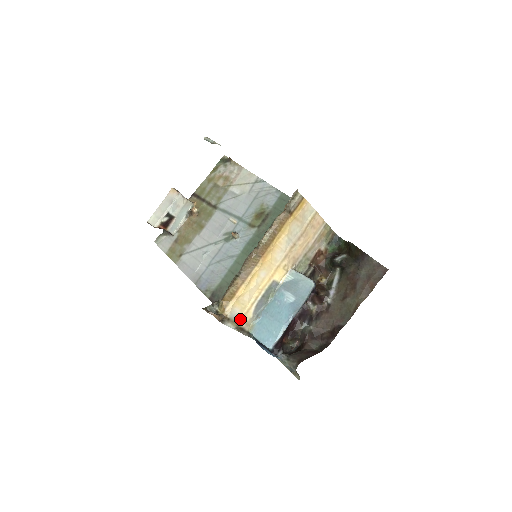
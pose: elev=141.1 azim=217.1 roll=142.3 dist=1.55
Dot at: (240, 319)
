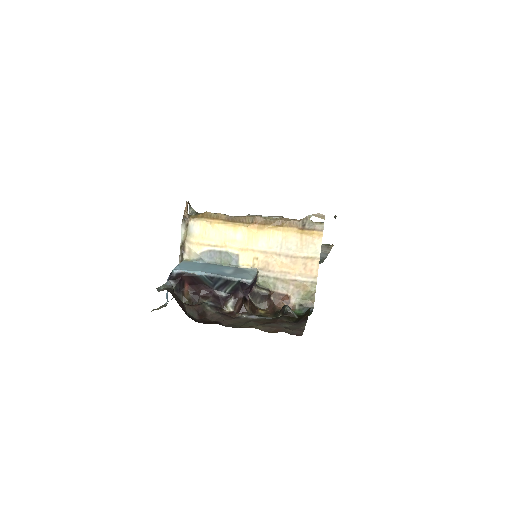
Dot at: (192, 241)
